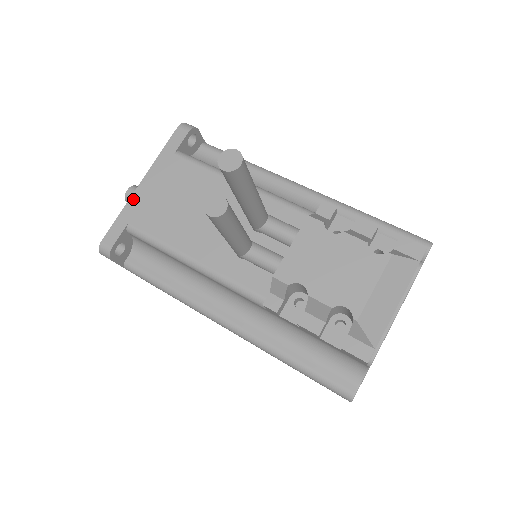
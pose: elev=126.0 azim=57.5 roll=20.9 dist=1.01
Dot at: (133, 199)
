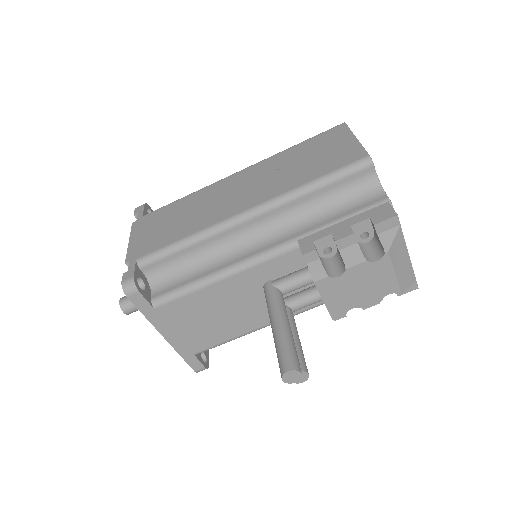
Dot at: (175, 346)
